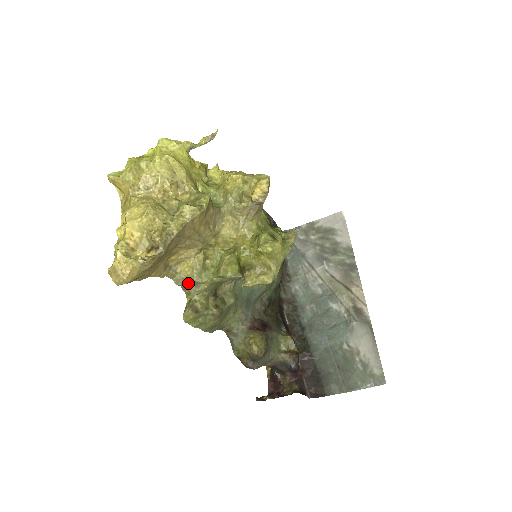
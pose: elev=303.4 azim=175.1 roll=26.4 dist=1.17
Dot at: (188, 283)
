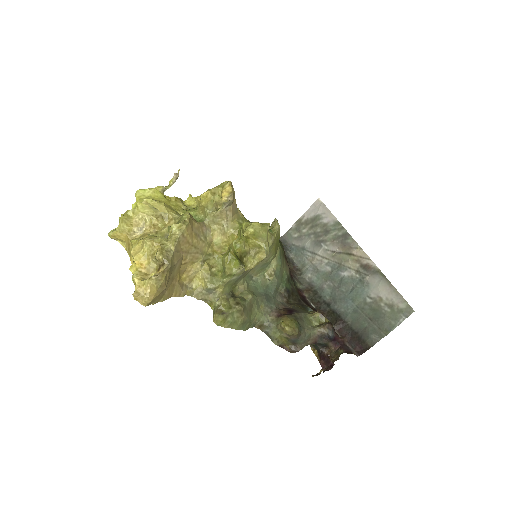
Dot at: (206, 294)
